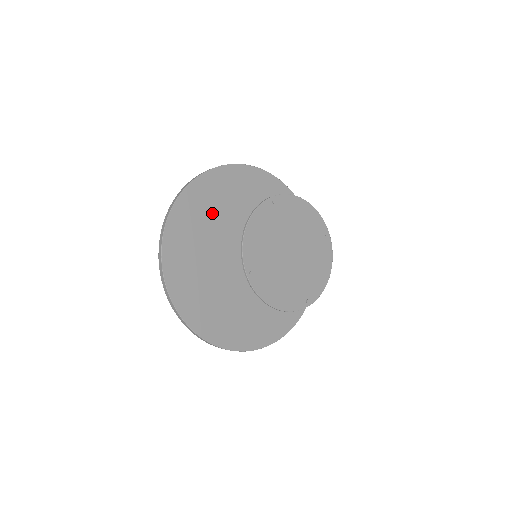
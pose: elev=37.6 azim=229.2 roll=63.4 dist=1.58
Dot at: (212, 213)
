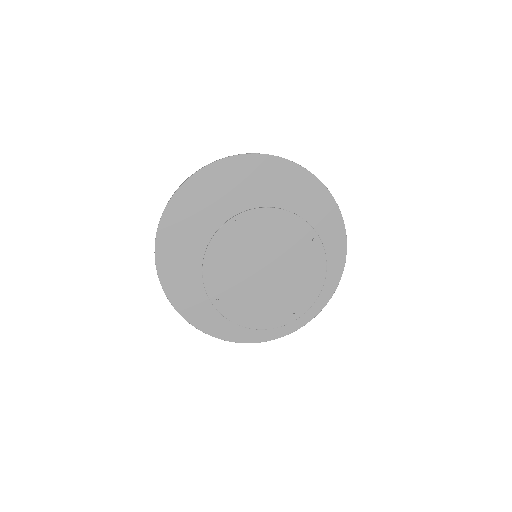
Dot at: (204, 219)
